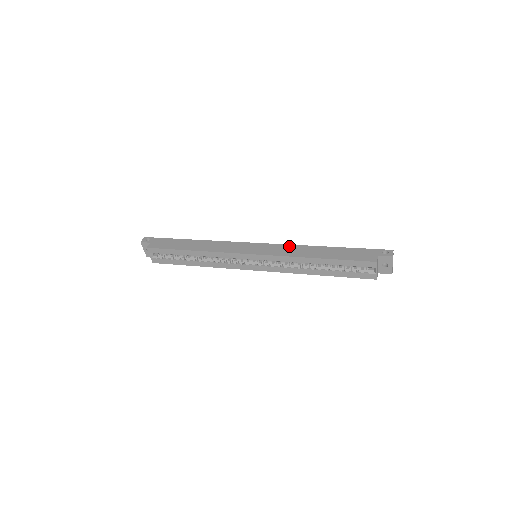
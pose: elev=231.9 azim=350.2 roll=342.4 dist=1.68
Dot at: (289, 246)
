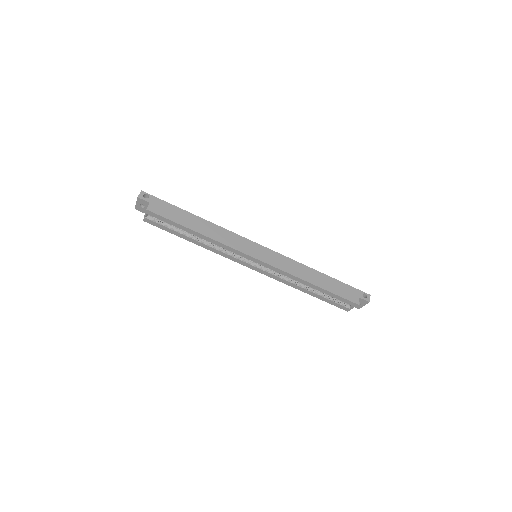
Dot at: (291, 261)
